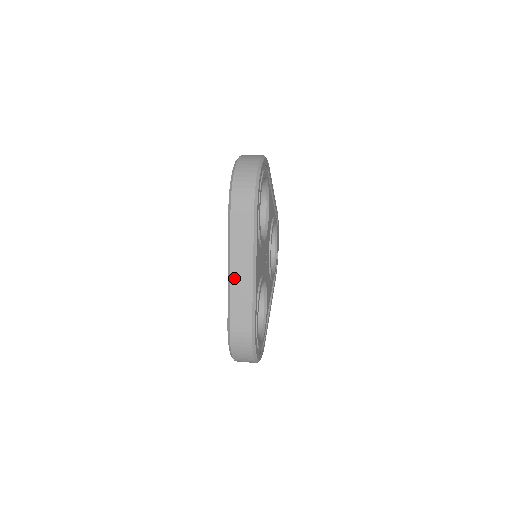
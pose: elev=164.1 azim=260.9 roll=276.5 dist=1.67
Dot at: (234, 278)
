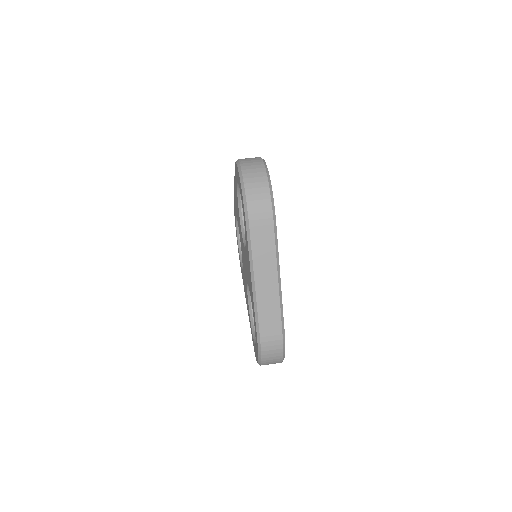
Dot at: (260, 291)
